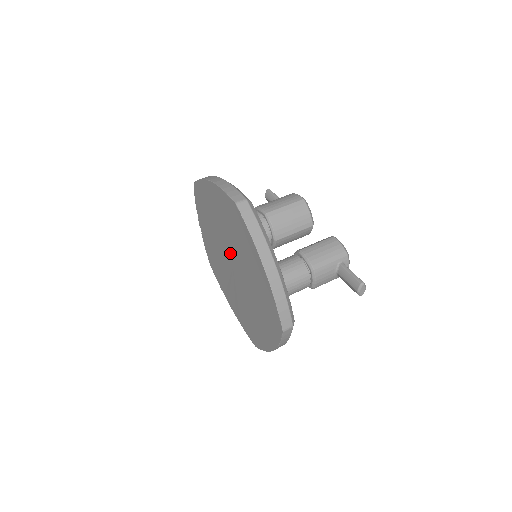
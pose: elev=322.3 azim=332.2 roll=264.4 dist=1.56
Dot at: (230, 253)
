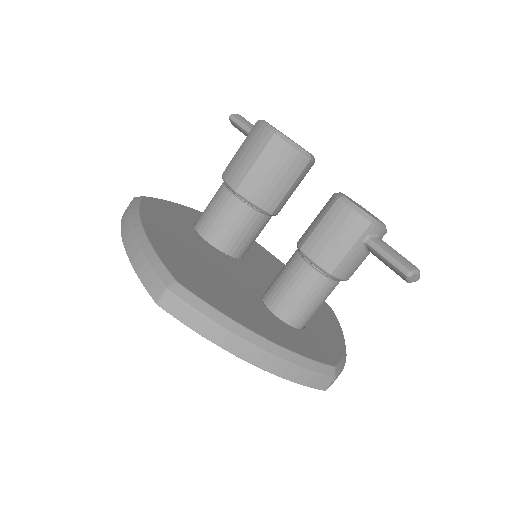
Dot at: occluded
